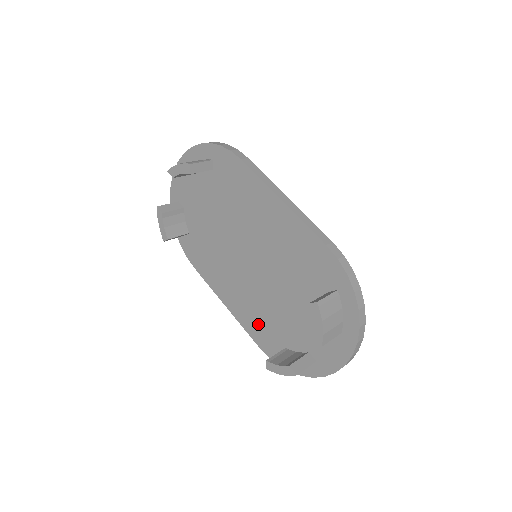
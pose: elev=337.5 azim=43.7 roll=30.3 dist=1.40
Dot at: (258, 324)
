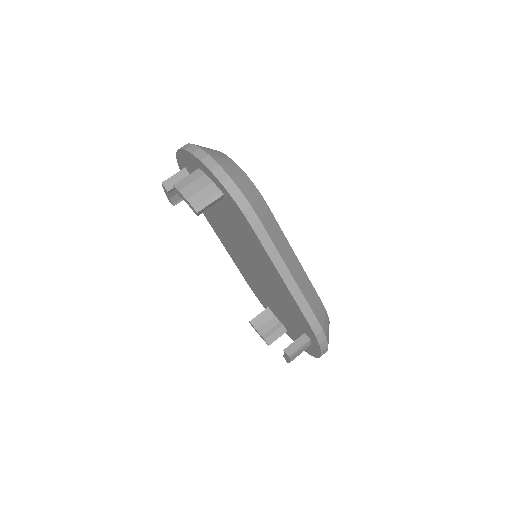
Dot at: (250, 281)
